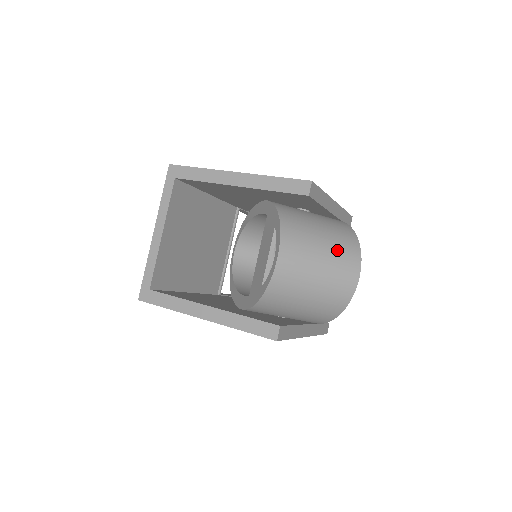
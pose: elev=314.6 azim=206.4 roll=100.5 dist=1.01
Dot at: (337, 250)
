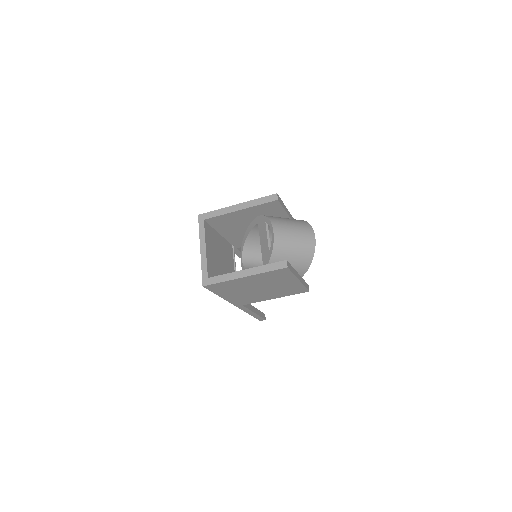
Dot at: (299, 225)
